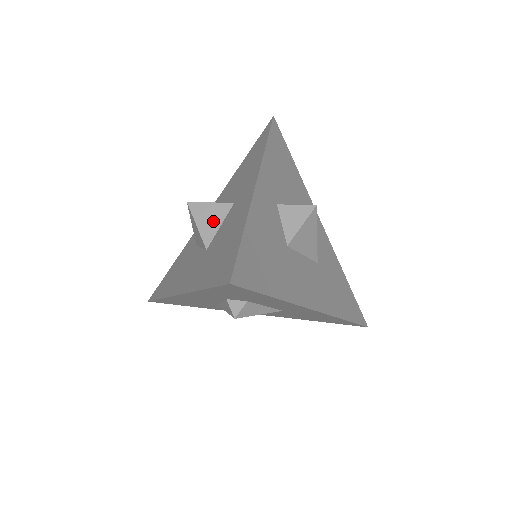
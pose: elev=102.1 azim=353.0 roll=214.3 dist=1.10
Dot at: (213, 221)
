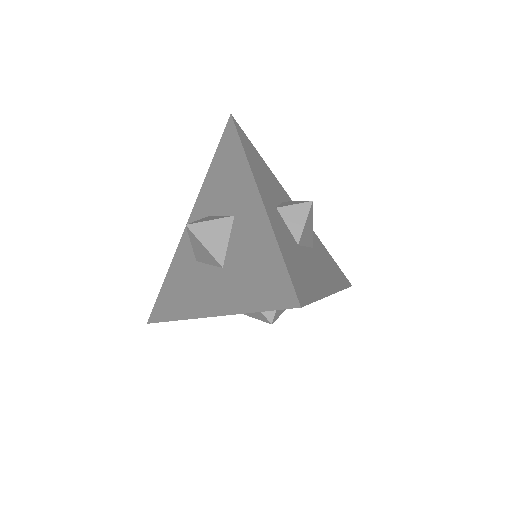
Dot at: (219, 238)
